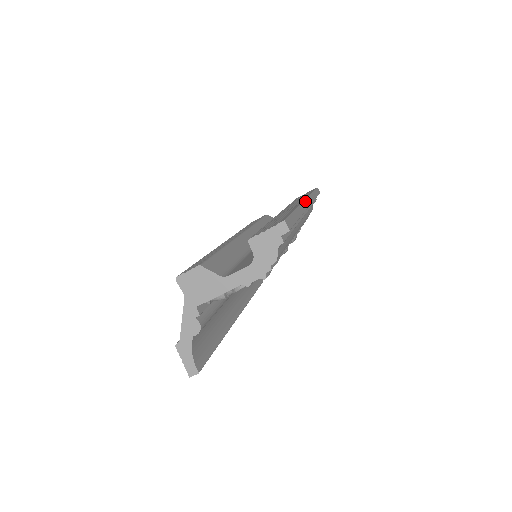
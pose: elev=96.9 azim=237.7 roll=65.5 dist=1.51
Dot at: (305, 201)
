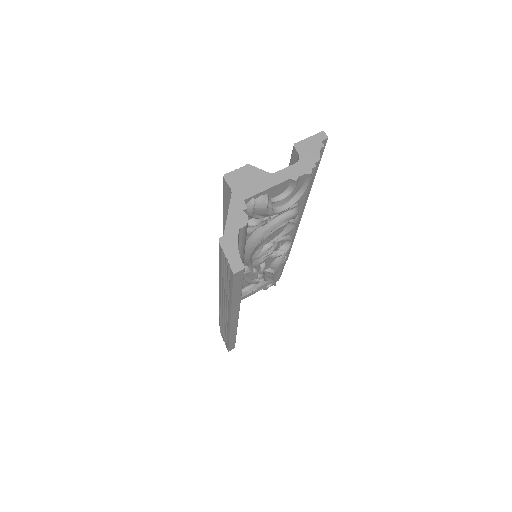
Dot at: occluded
